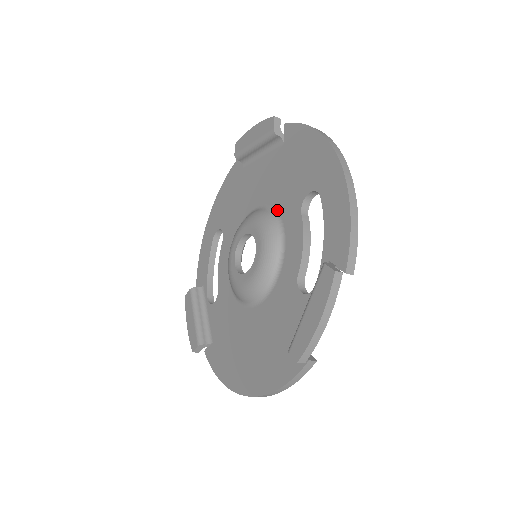
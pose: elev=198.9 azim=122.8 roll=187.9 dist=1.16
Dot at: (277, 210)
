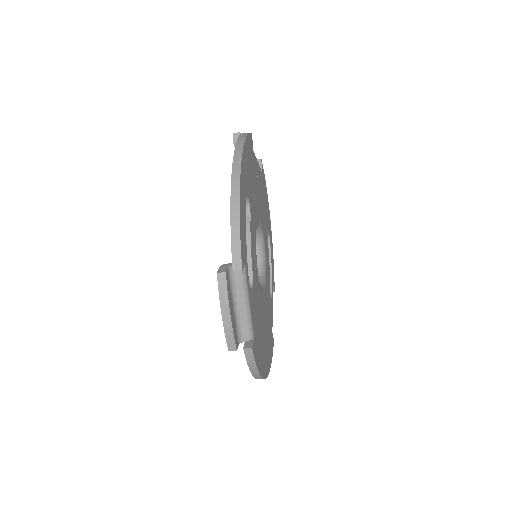
Dot at: occluded
